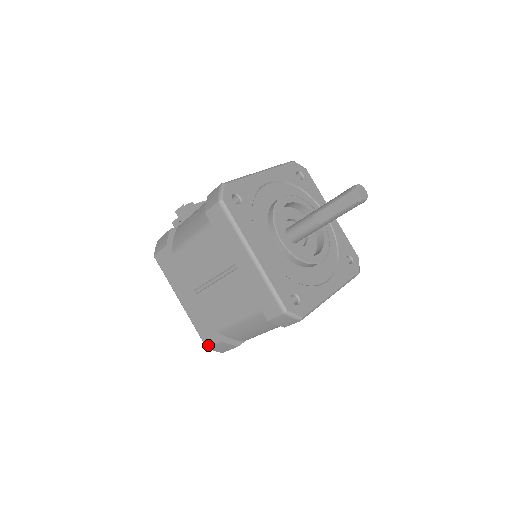
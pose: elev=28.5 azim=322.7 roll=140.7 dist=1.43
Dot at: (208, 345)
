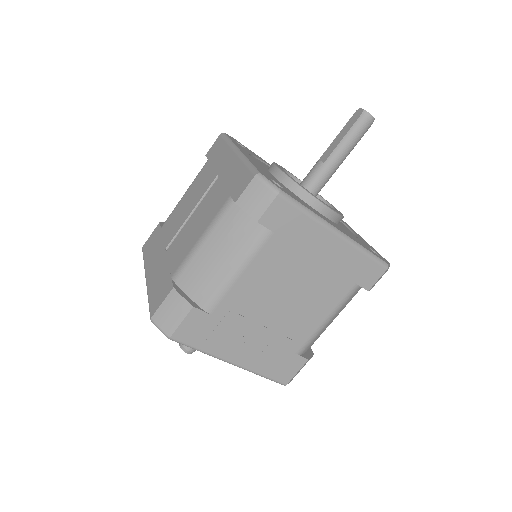
Dot at: (154, 311)
